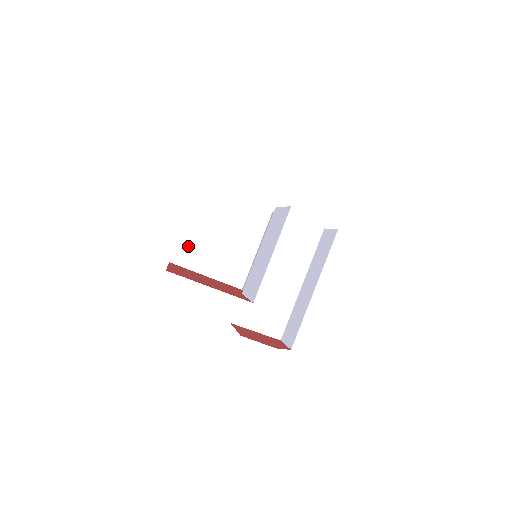
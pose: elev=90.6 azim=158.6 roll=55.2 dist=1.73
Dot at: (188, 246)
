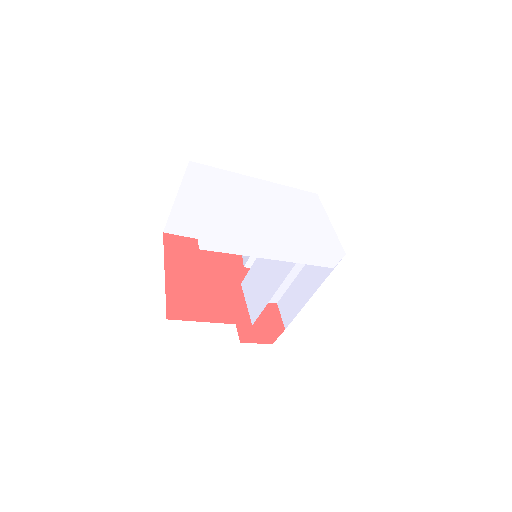
Dot at: (182, 218)
